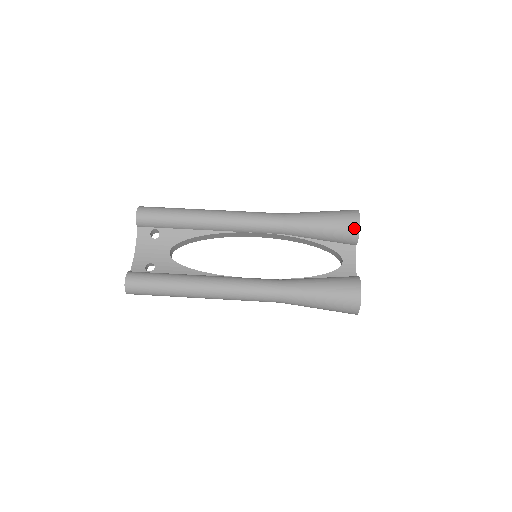
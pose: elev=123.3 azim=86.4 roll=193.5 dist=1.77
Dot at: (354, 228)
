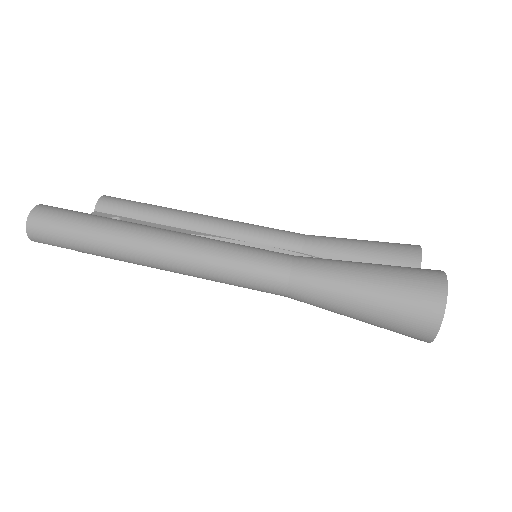
Dot at: (413, 250)
